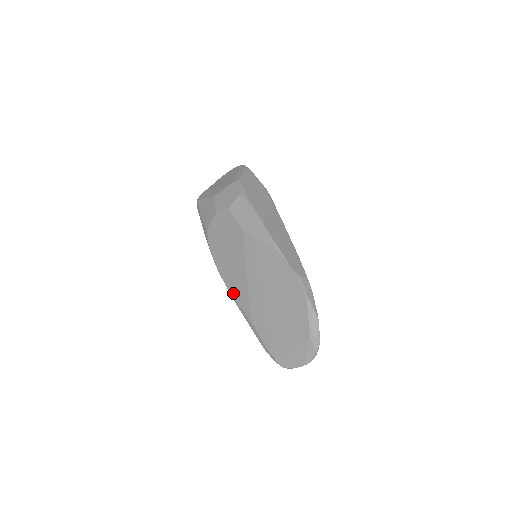
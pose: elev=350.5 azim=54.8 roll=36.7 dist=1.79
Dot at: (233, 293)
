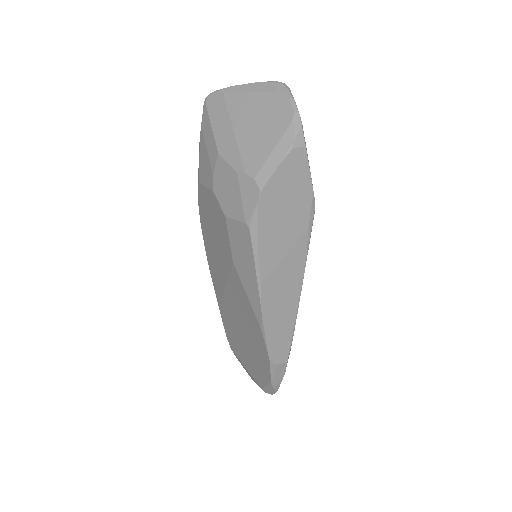
Dot at: (210, 270)
